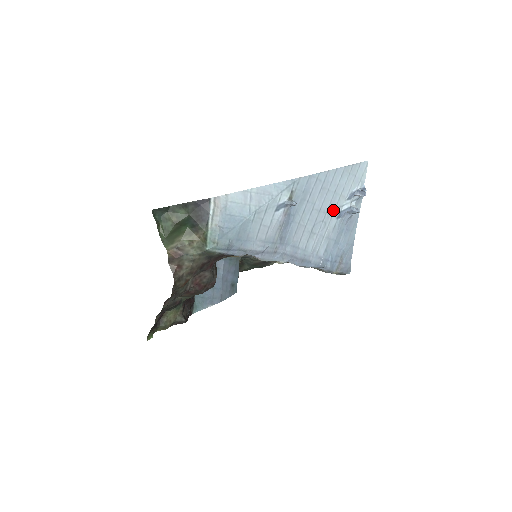
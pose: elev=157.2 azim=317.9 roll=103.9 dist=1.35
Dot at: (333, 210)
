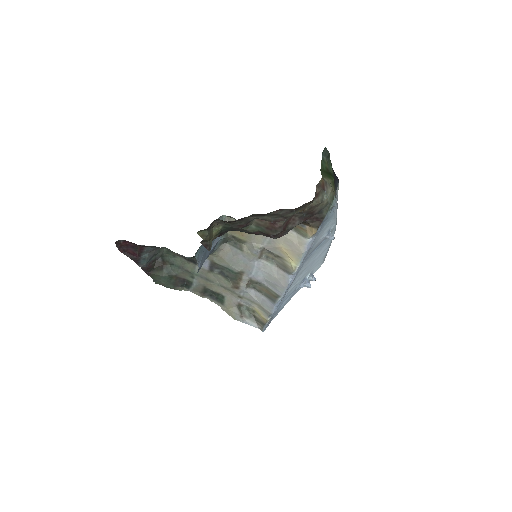
Dot at: (309, 271)
